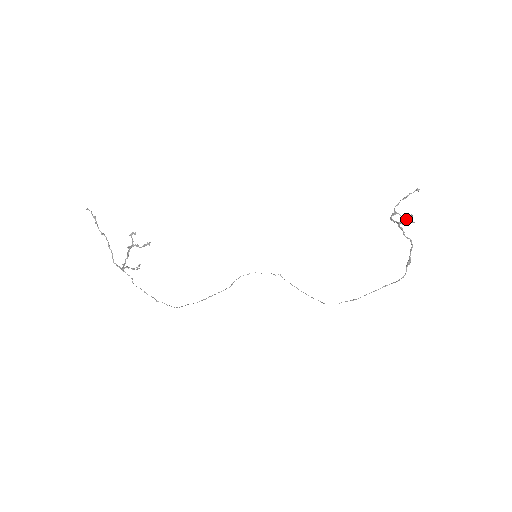
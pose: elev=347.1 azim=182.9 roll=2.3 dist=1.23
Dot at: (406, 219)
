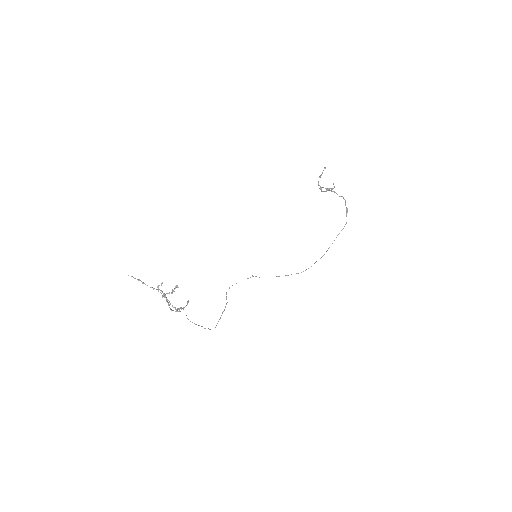
Dot at: (328, 189)
